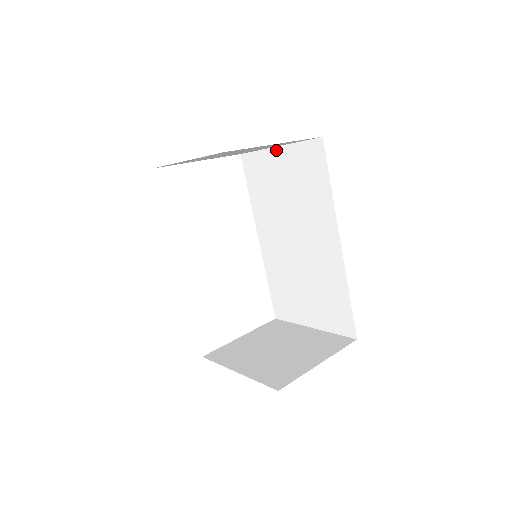
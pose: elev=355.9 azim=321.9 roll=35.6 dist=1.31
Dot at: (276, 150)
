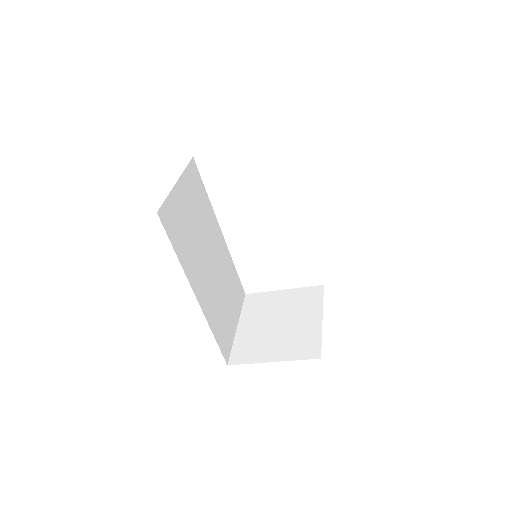
Dot at: occluded
